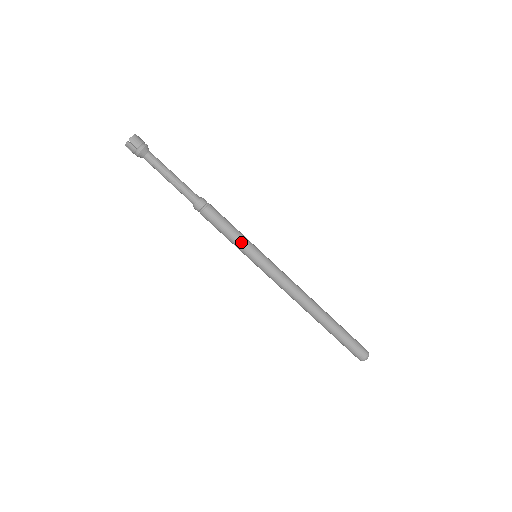
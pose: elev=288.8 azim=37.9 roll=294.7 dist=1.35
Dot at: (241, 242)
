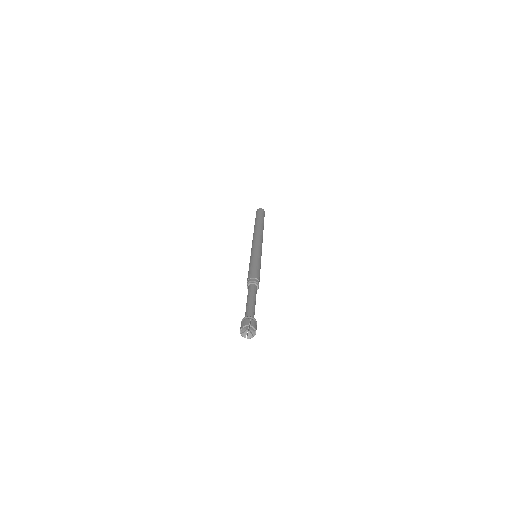
Dot at: occluded
